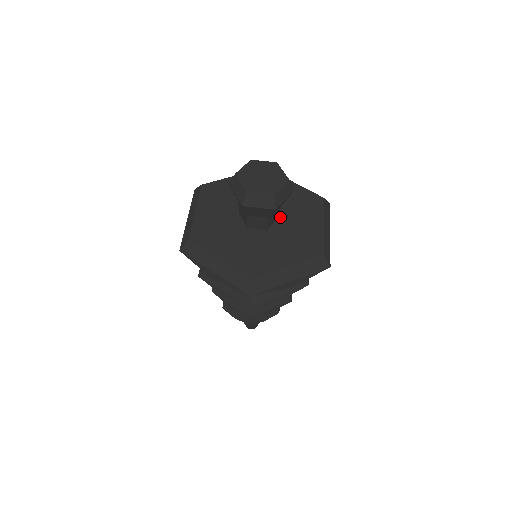
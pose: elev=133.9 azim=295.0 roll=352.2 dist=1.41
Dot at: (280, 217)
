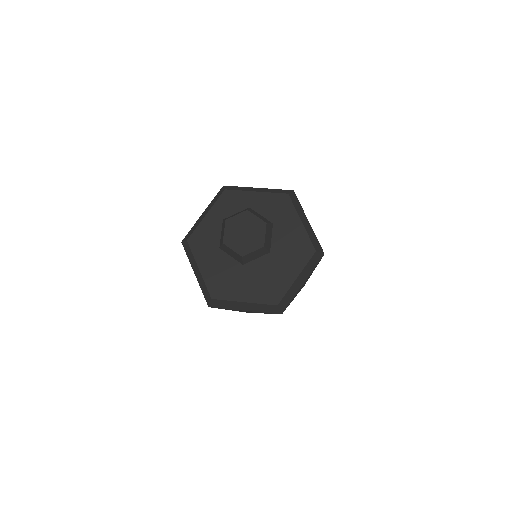
Dot at: occluded
